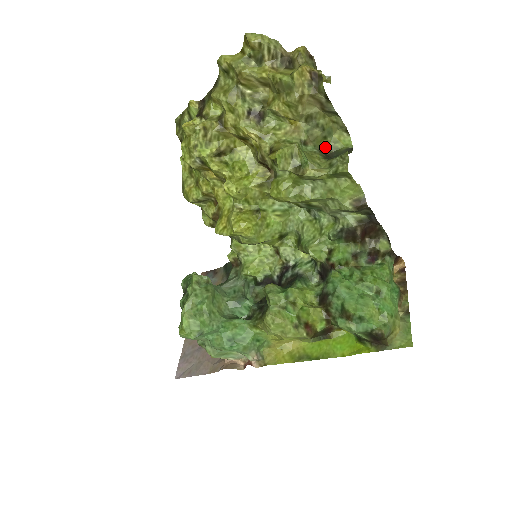
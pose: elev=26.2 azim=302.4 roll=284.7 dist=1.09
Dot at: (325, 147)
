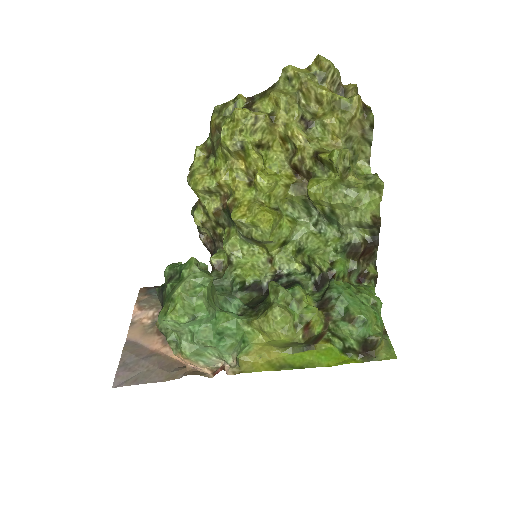
Dot at: occluded
